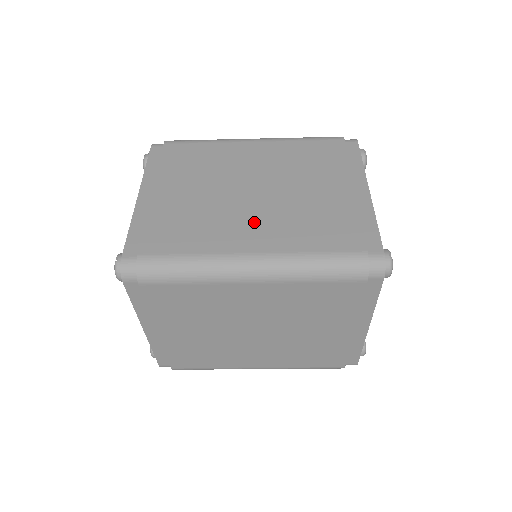
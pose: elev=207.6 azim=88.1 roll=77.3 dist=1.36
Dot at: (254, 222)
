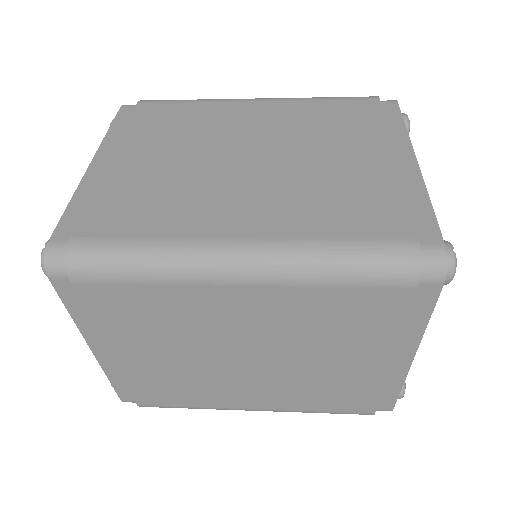
Dot at: (247, 197)
